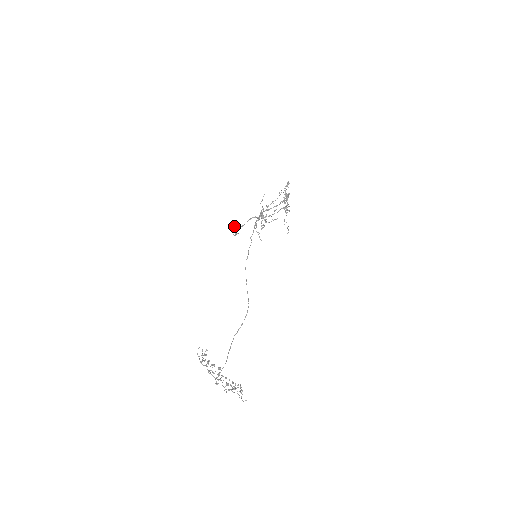
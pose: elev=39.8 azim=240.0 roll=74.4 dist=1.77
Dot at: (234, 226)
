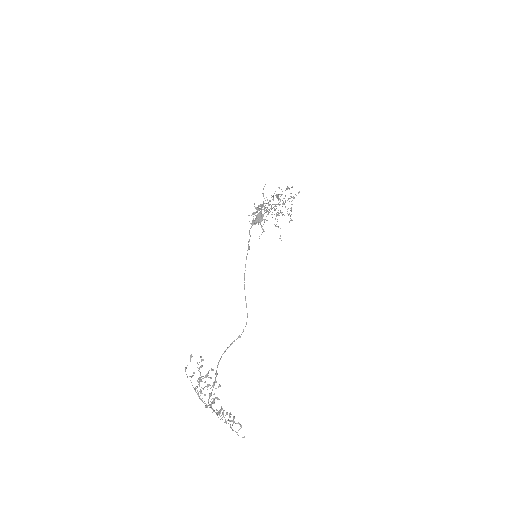
Dot at: (259, 214)
